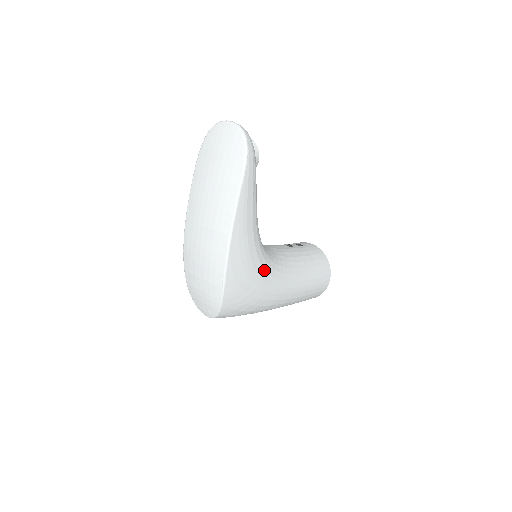
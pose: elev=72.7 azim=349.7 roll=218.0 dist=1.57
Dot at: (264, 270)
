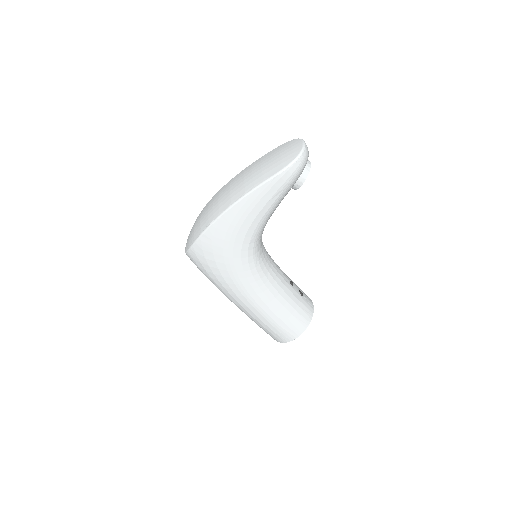
Dot at: (241, 259)
